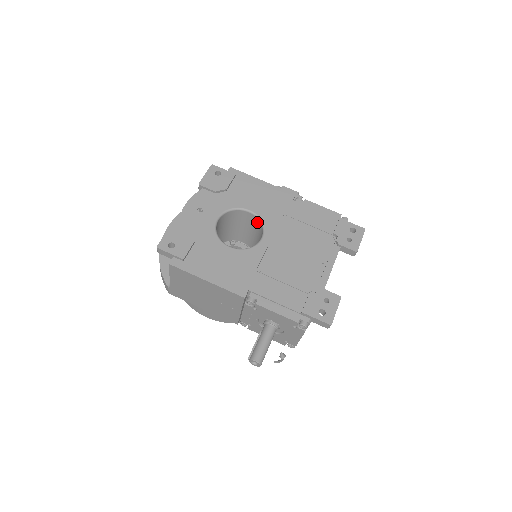
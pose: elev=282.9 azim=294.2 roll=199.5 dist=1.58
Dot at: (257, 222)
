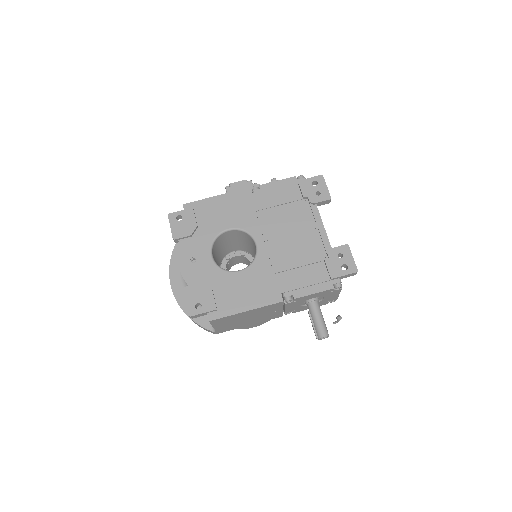
Dot at: (240, 233)
